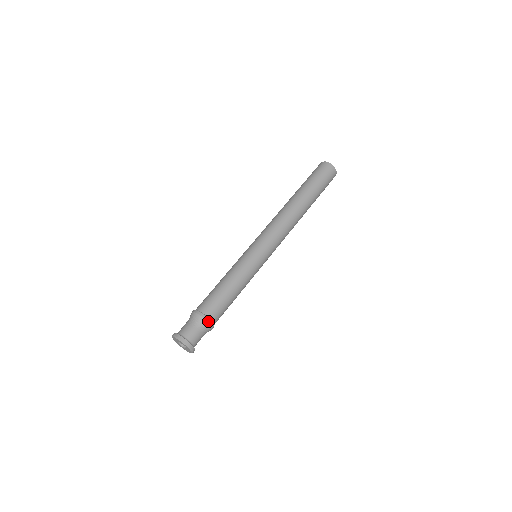
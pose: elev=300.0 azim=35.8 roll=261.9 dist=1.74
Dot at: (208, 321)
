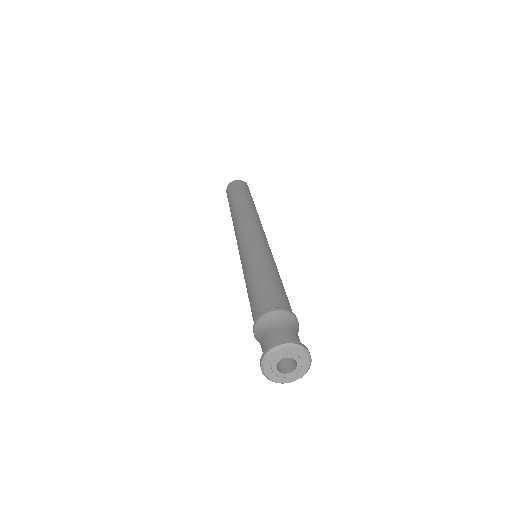
Dot at: (269, 311)
